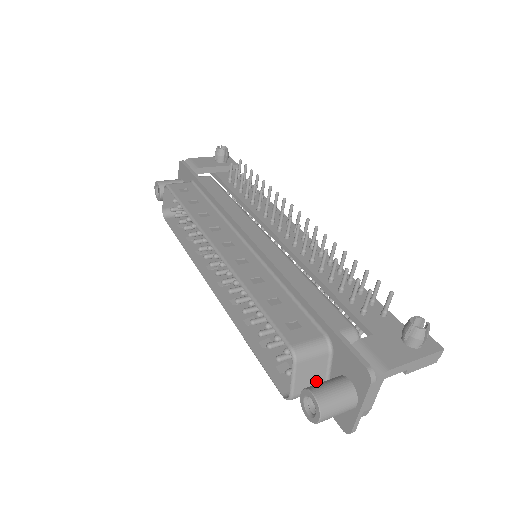
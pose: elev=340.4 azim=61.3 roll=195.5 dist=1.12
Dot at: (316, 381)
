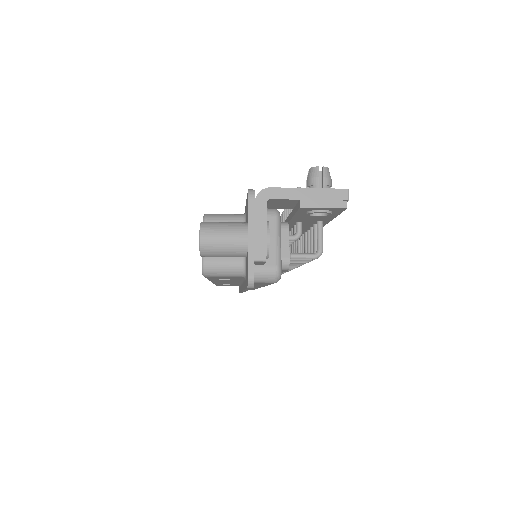
Dot at: occluded
